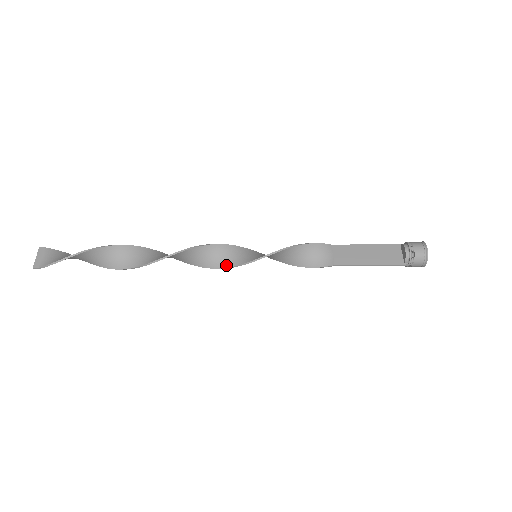
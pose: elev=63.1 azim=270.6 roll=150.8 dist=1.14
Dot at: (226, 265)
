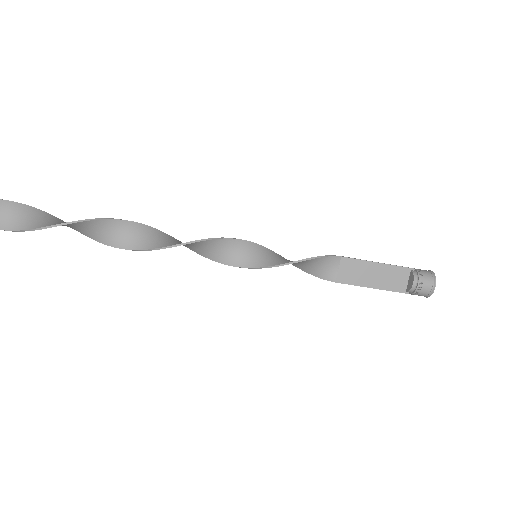
Dot at: (221, 261)
